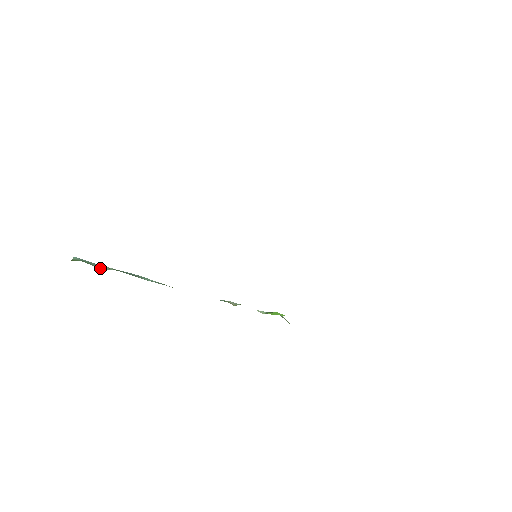
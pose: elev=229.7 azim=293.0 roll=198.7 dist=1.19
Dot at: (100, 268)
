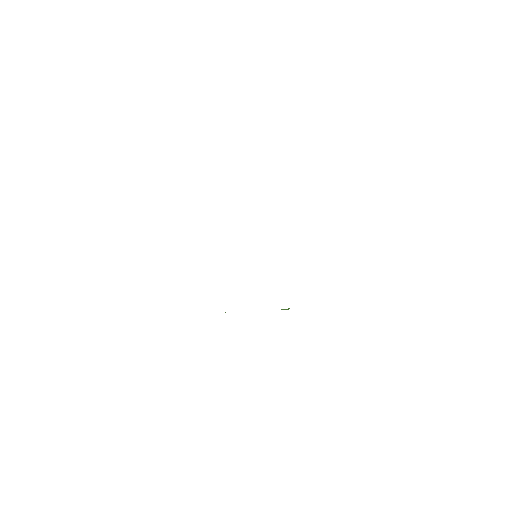
Dot at: occluded
